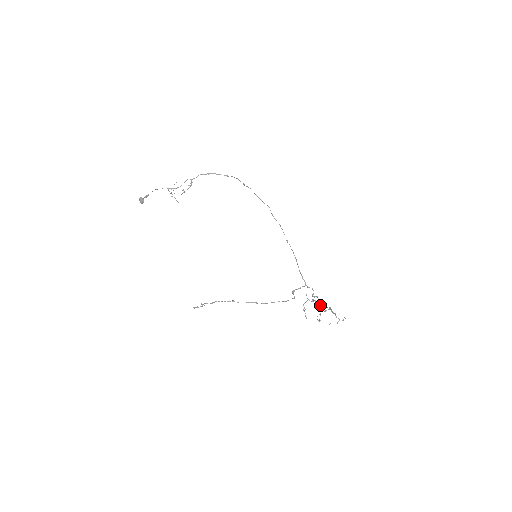
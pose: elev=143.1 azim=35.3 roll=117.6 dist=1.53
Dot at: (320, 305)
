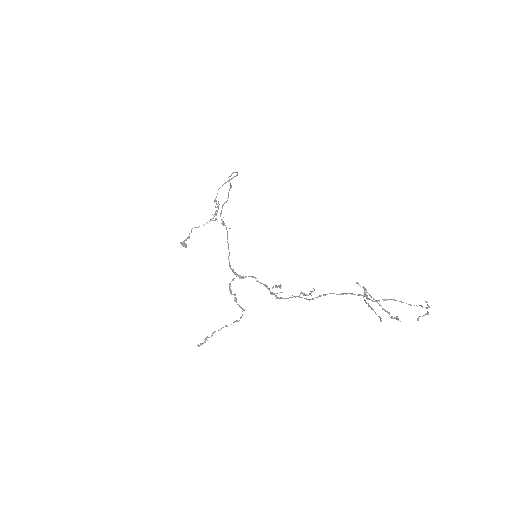
Dot at: occluded
